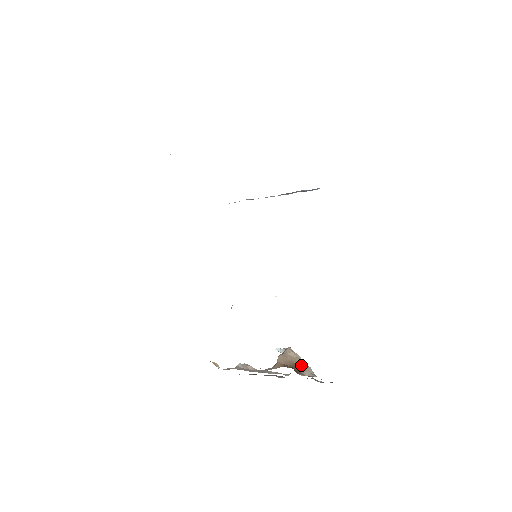
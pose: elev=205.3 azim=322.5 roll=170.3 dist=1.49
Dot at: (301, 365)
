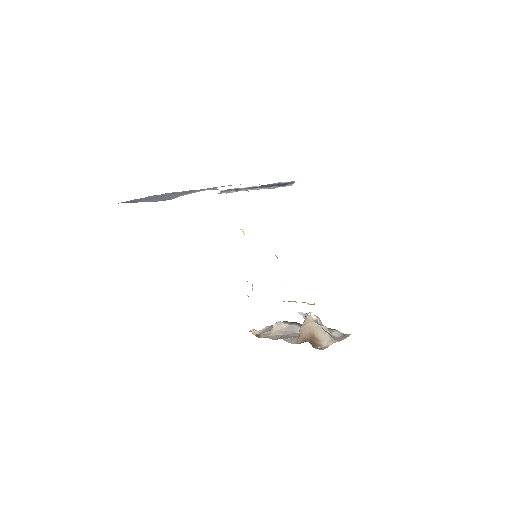
Dot at: (319, 335)
